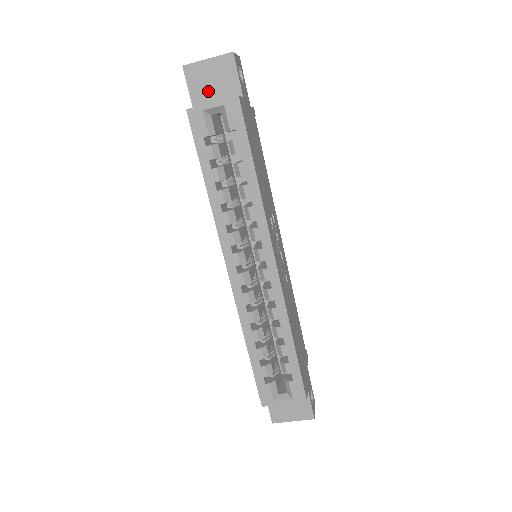
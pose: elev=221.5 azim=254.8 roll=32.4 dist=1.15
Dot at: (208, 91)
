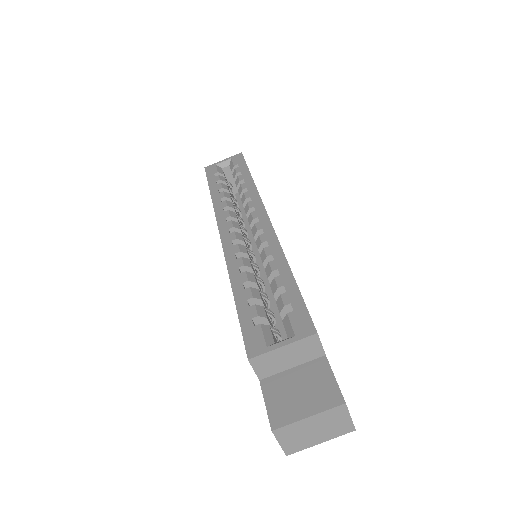
Dot at: occluded
